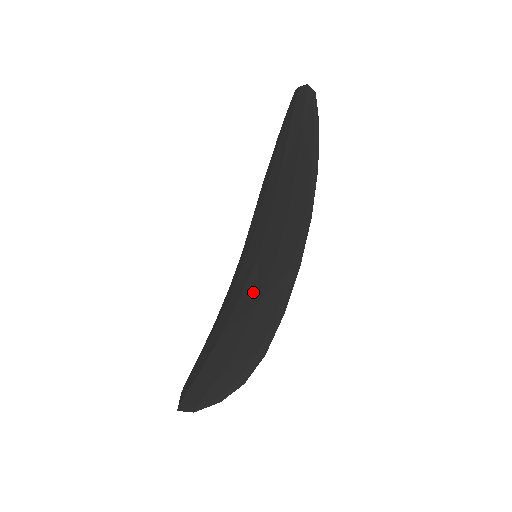
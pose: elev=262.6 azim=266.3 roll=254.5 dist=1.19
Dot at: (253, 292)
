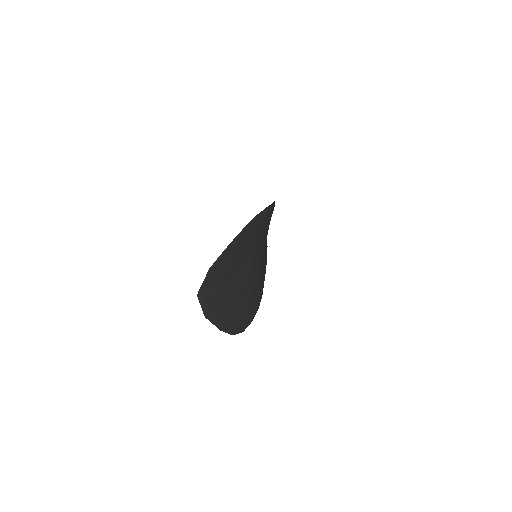
Dot at: occluded
